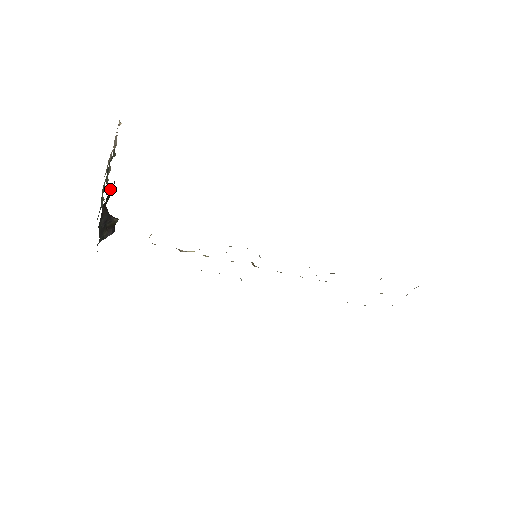
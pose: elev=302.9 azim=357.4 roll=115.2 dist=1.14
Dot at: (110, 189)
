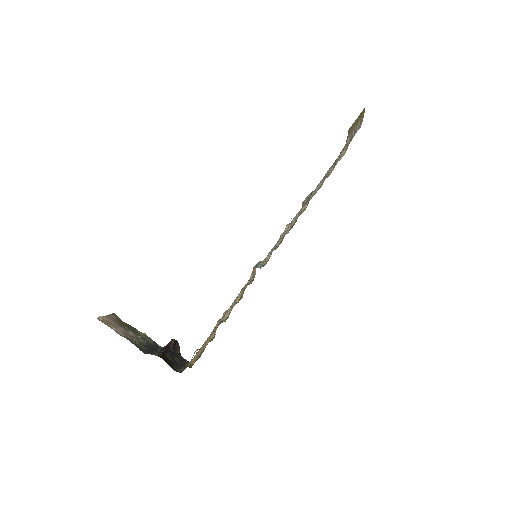
Dot at: occluded
